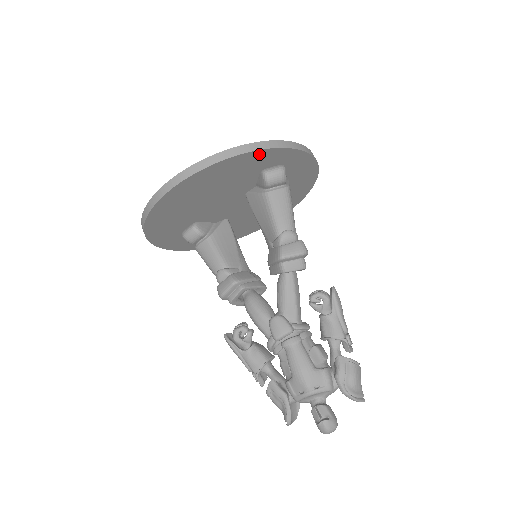
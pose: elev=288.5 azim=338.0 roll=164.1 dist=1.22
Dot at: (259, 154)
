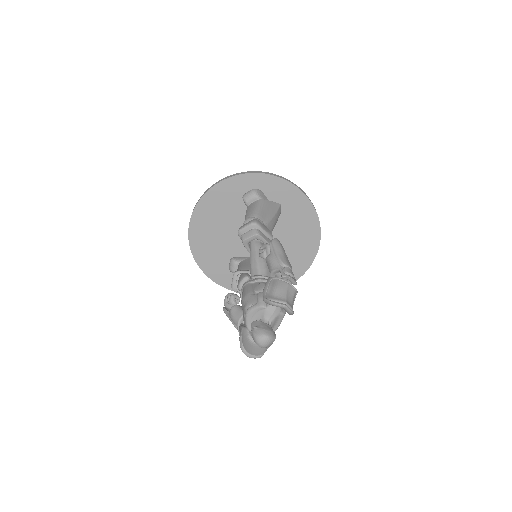
Dot at: (228, 183)
